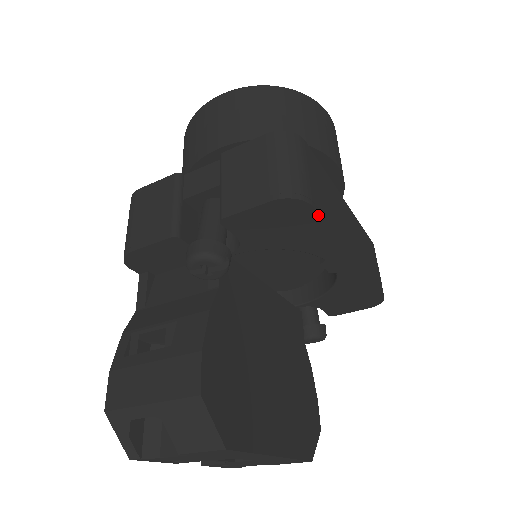
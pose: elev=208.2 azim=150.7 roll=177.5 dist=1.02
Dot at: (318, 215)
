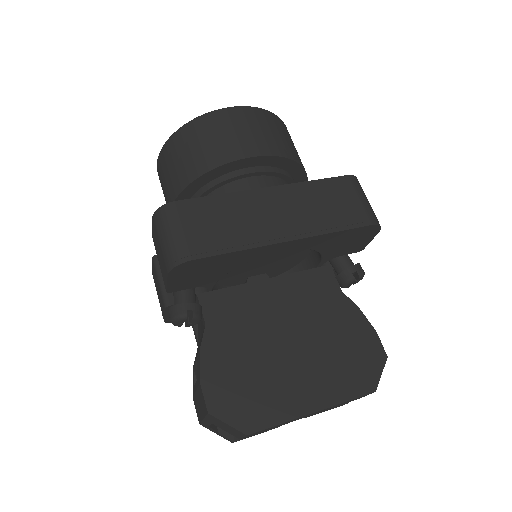
Dot at: (206, 258)
